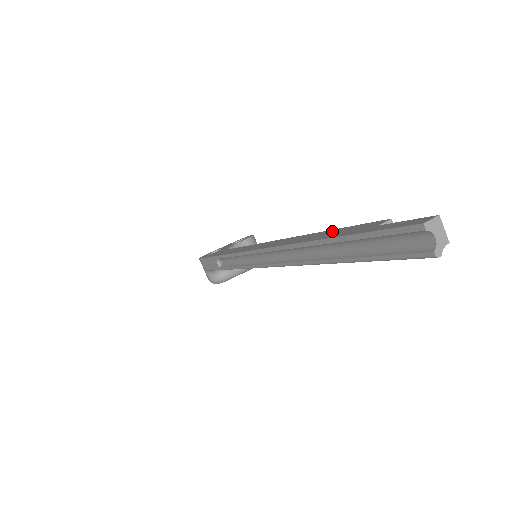
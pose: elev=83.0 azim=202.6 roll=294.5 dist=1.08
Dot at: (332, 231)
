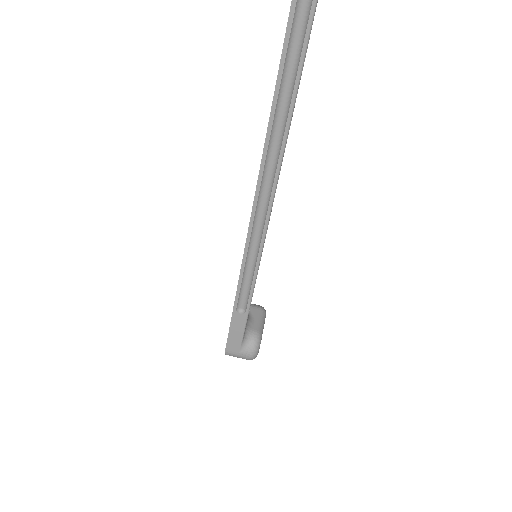
Dot at: occluded
